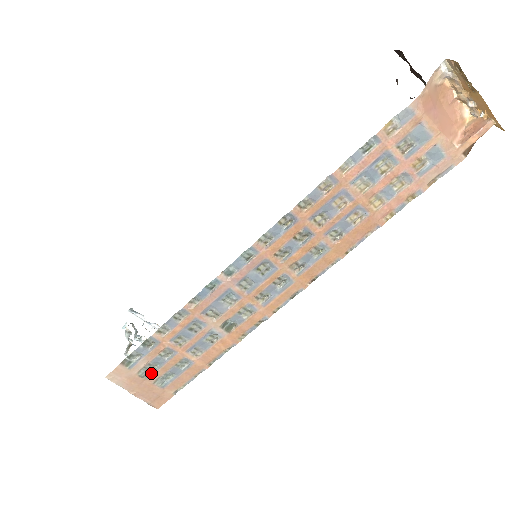
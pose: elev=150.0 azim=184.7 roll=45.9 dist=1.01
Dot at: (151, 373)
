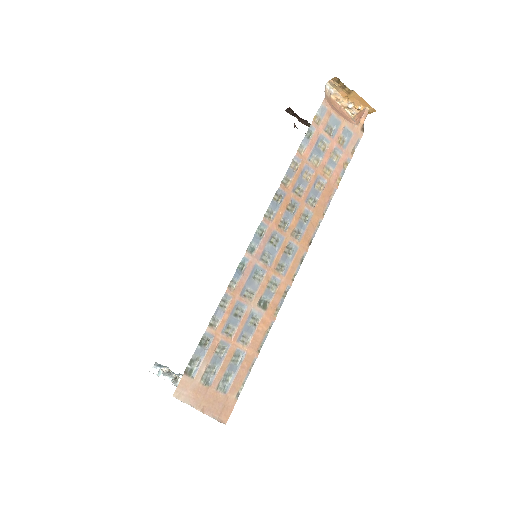
Dot at: (212, 378)
